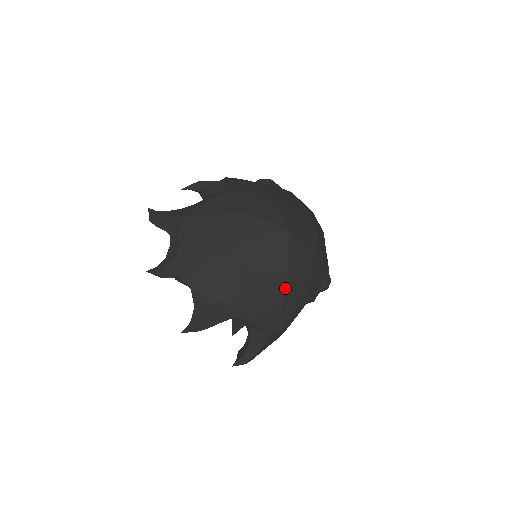
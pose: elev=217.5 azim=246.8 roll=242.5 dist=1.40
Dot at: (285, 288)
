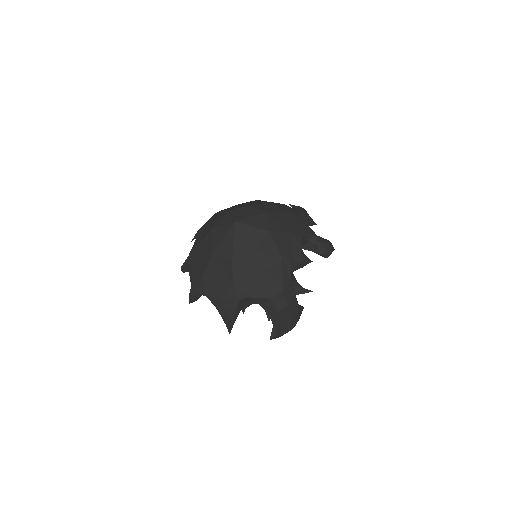
Dot at: (256, 261)
